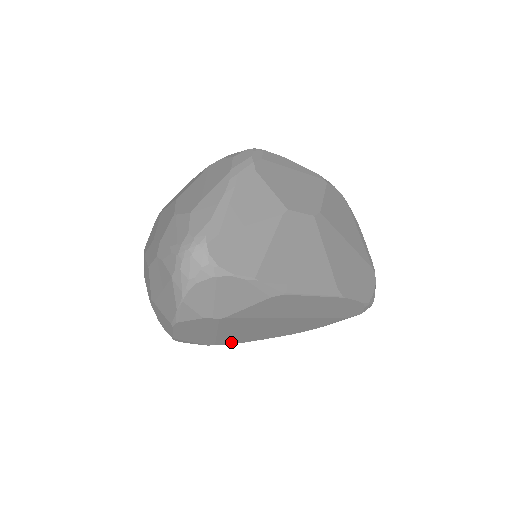
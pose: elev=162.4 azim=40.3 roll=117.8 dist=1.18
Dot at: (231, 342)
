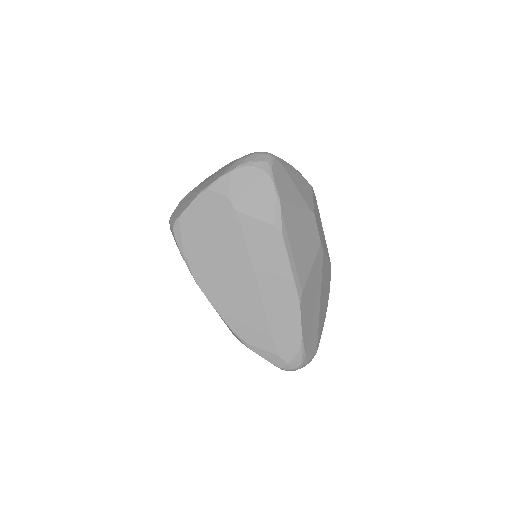
Dot at: (197, 272)
